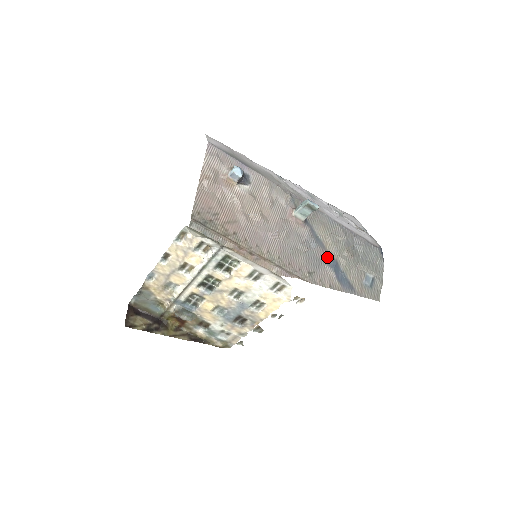
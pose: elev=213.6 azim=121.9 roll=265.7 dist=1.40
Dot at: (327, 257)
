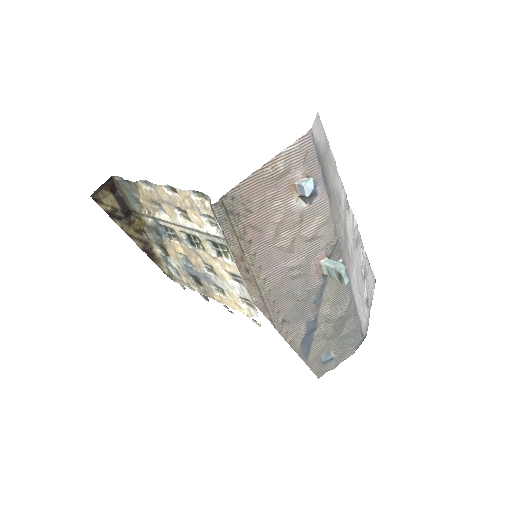
Dot at: (312, 317)
